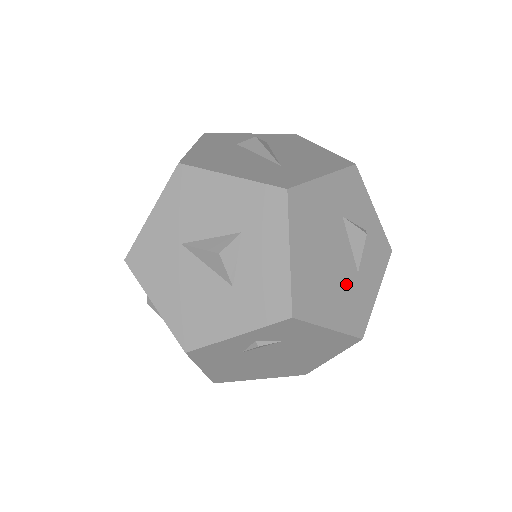
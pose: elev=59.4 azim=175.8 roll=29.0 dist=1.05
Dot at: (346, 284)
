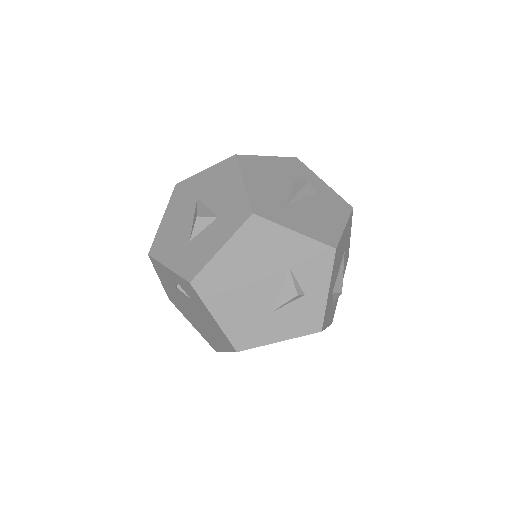
Dot at: (253, 308)
